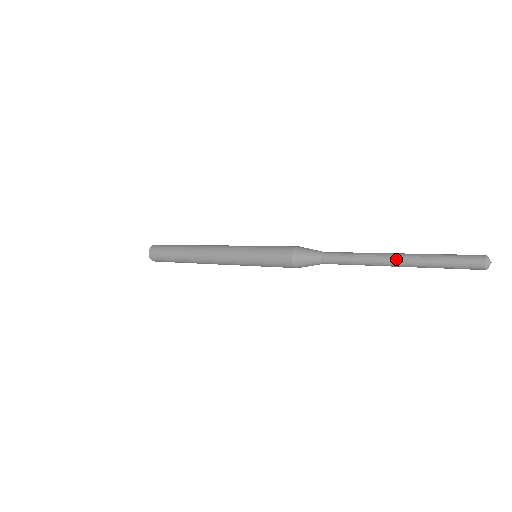
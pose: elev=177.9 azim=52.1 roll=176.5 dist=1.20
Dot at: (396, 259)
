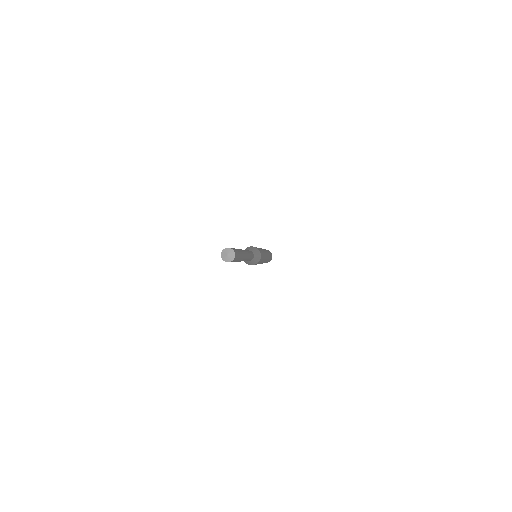
Dot at: occluded
